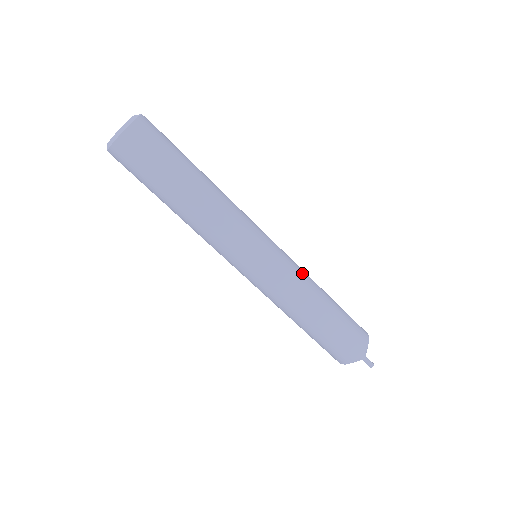
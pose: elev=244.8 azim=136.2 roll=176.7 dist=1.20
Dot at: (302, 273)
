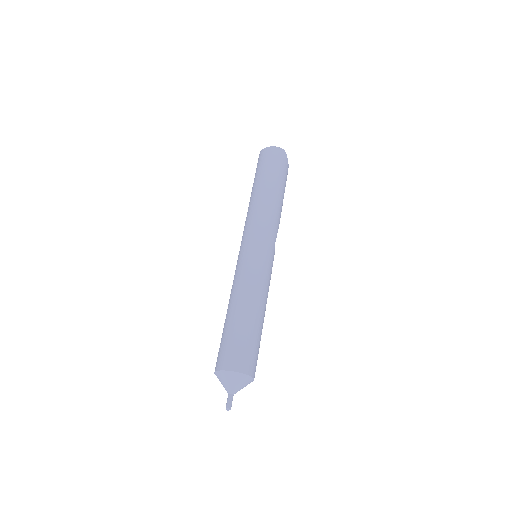
Dot at: (259, 282)
